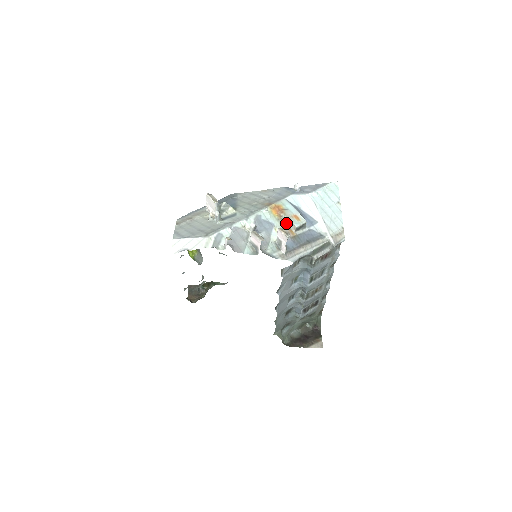
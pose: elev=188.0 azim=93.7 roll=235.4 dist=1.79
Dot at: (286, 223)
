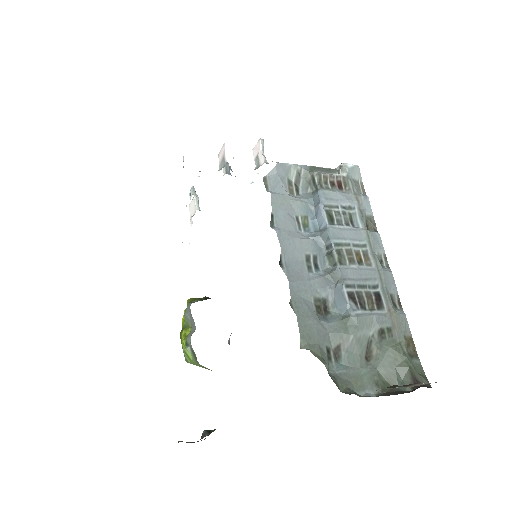
Dot at: occluded
